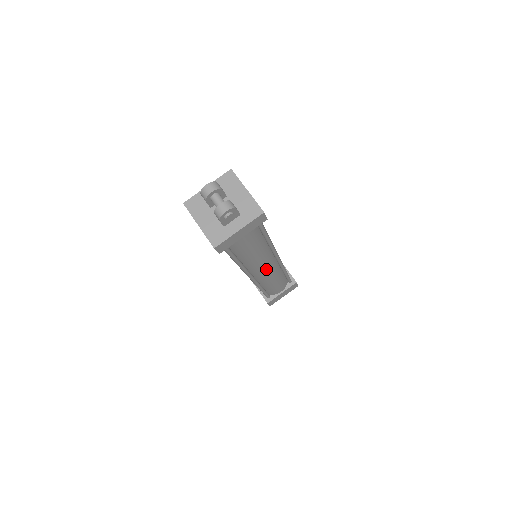
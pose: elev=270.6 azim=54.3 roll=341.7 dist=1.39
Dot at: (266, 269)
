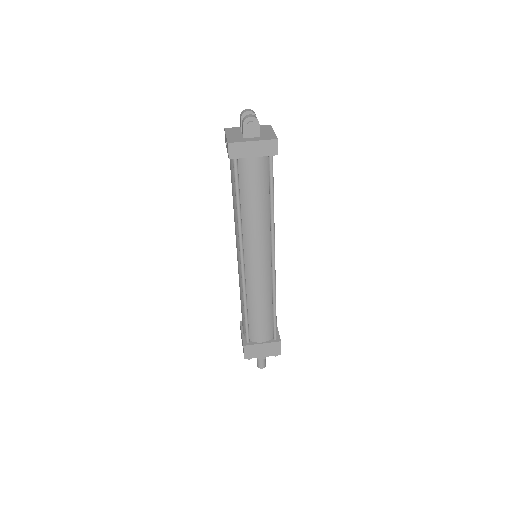
Dot at: (258, 260)
